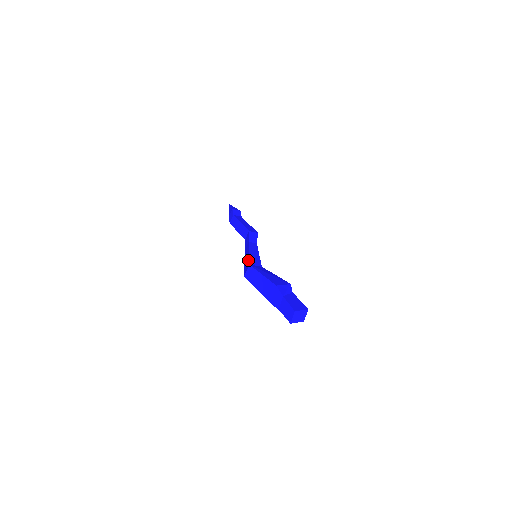
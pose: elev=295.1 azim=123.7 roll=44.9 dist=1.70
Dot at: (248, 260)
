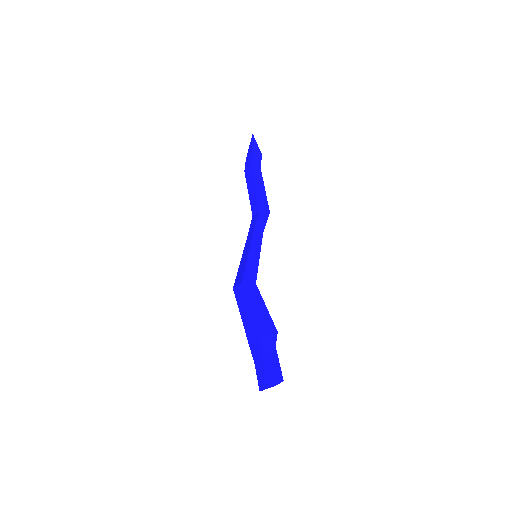
Dot at: (243, 270)
